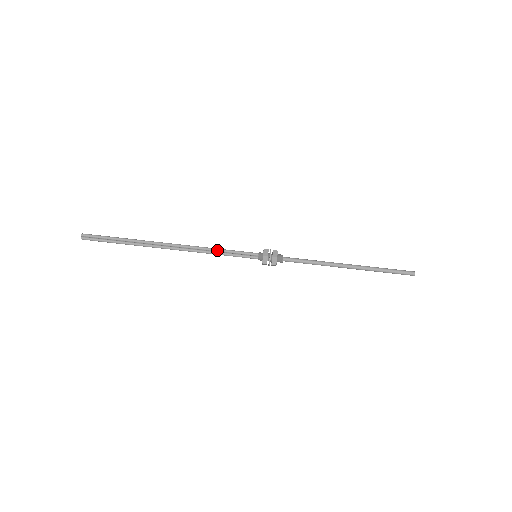
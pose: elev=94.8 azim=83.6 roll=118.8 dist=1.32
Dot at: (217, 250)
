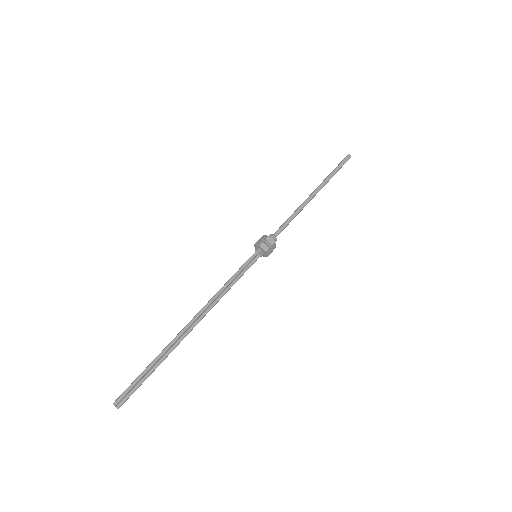
Dot at: (227, 283)
